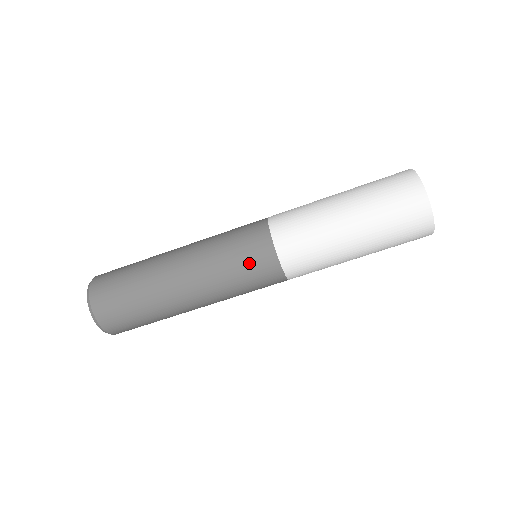
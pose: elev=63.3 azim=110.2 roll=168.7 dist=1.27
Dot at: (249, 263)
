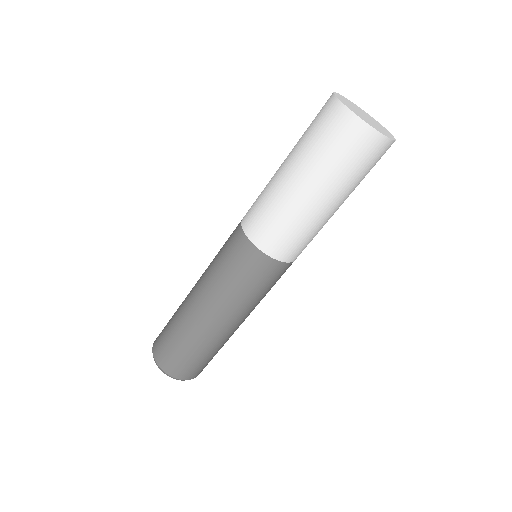
Dot at: (271, 282)
